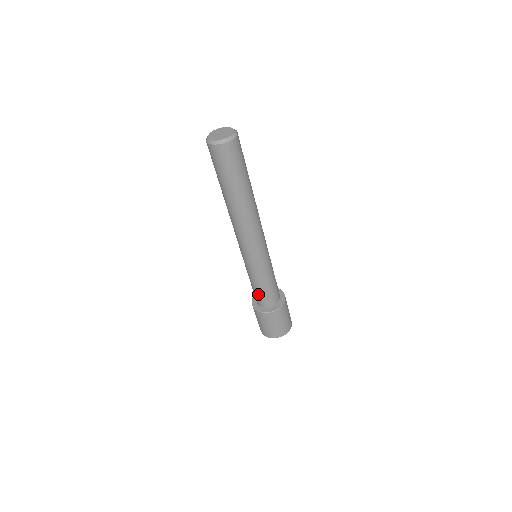
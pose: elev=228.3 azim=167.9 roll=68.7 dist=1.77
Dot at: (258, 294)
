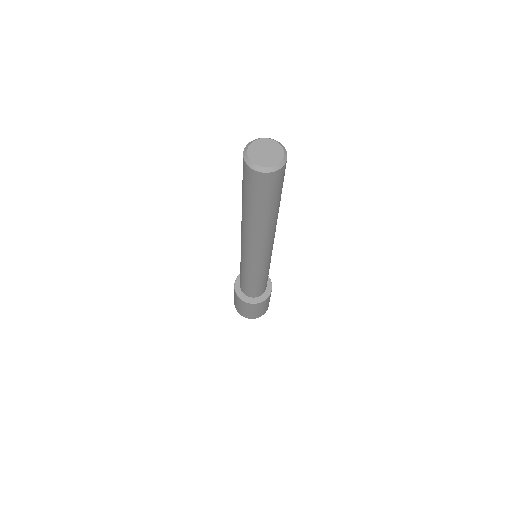
Dot at: (246, 287)
